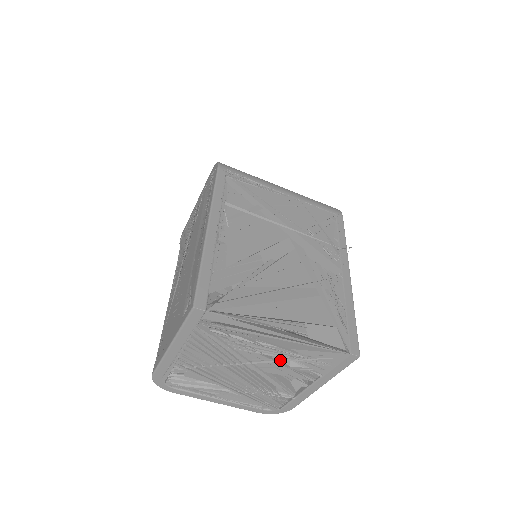
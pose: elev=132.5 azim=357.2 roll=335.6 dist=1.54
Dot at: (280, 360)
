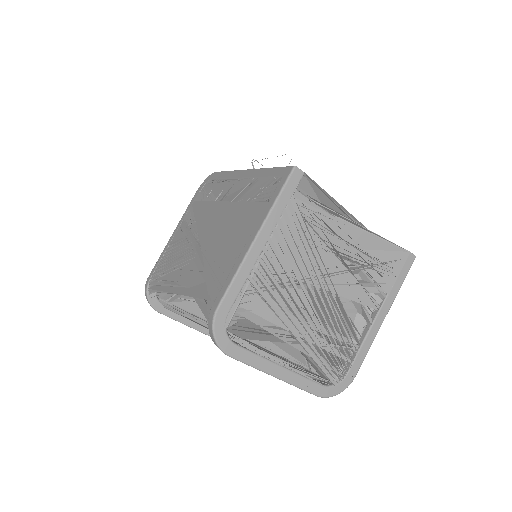
Dot at: (353, 268)
